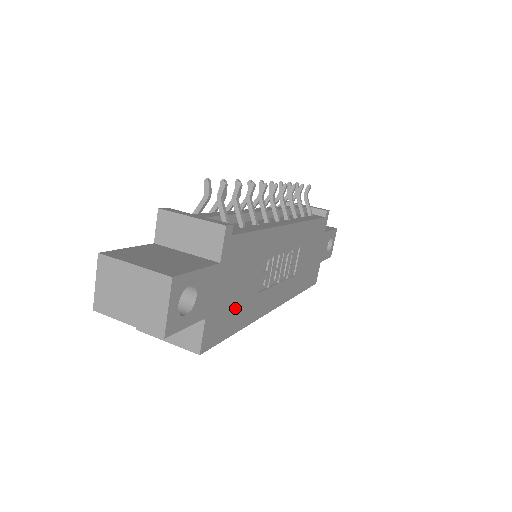
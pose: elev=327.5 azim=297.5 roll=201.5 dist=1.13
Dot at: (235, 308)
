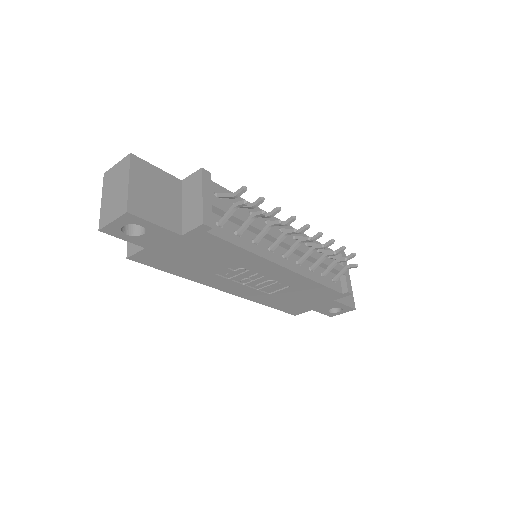
Dot at: (181, 264)
